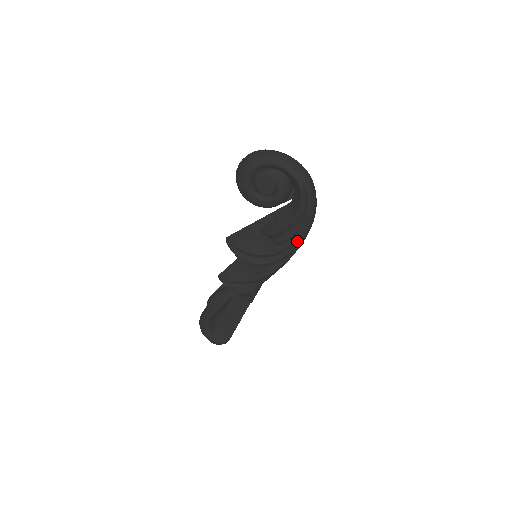
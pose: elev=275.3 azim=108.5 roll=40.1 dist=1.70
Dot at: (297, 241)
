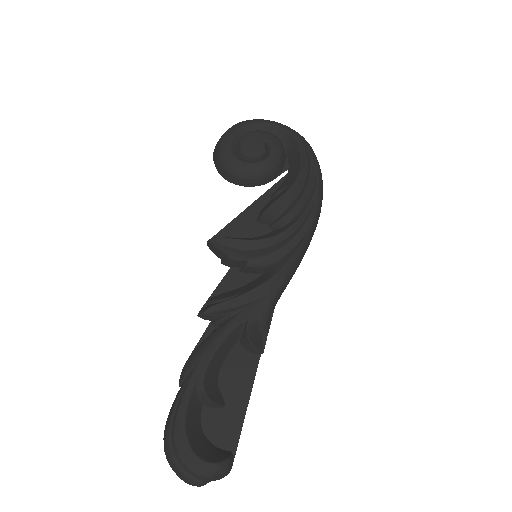
Dot at: (310, 209)
